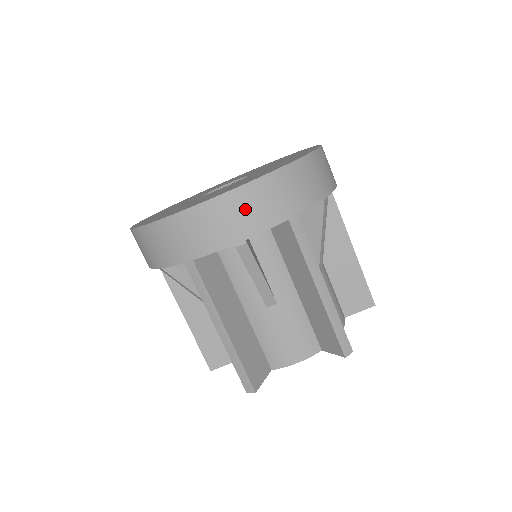
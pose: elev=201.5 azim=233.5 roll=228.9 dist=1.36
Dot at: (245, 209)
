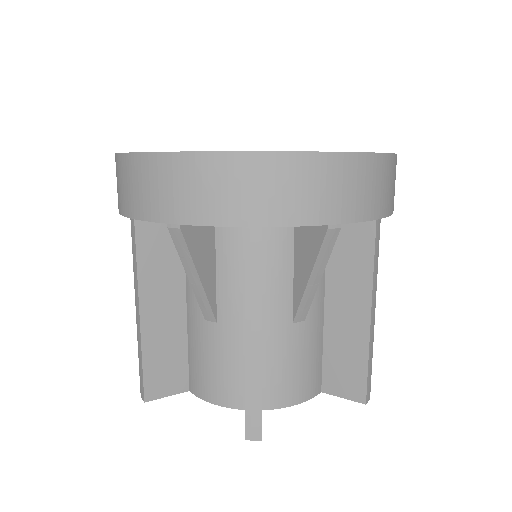
Dot at: (362, 184)
